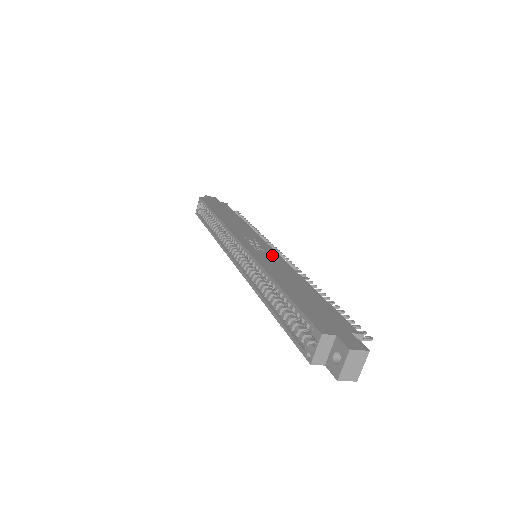
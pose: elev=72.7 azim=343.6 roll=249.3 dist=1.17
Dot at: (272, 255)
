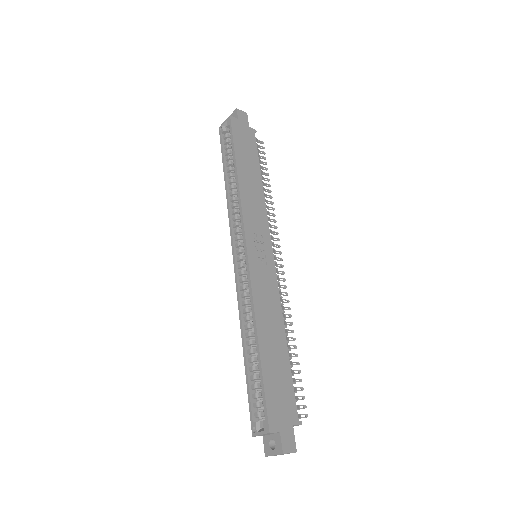
Dot at: (269, 275)
